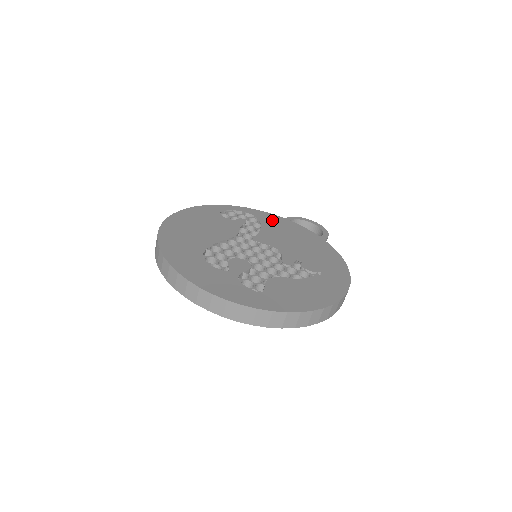
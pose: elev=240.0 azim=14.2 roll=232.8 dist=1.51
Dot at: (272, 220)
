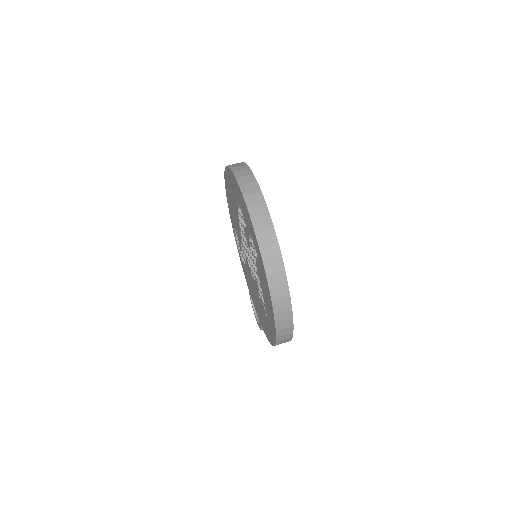
Dot at: occluded
